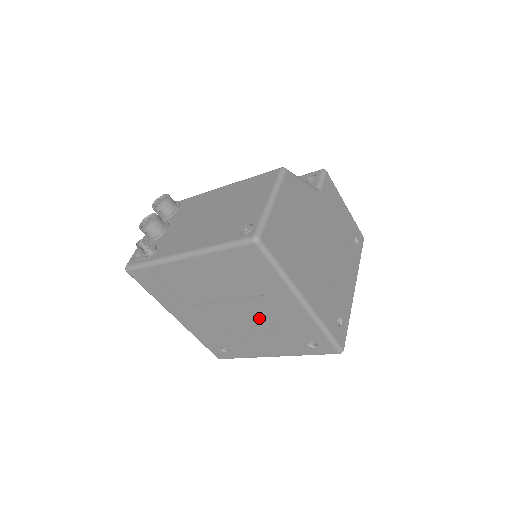
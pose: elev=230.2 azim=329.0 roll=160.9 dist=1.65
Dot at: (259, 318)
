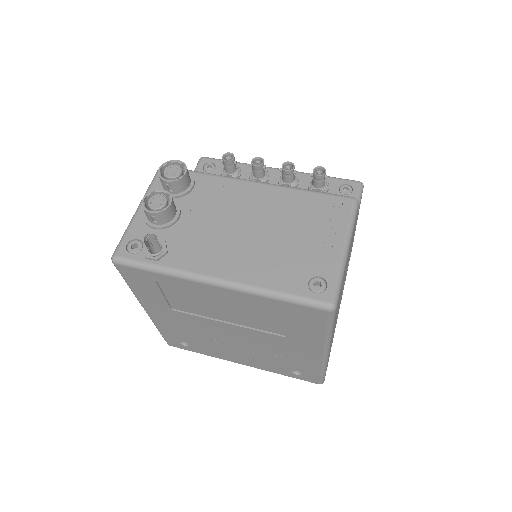
Dot at: (259, 344)
